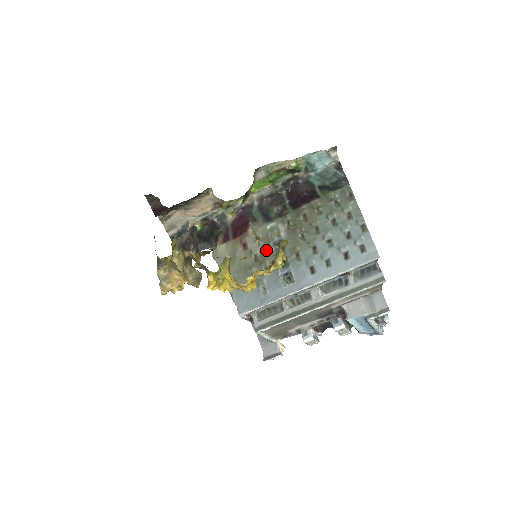
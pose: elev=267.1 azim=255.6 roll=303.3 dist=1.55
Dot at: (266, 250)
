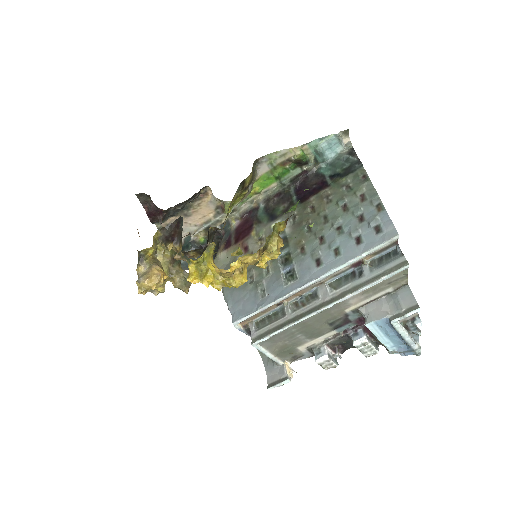
Dot at: occluded
